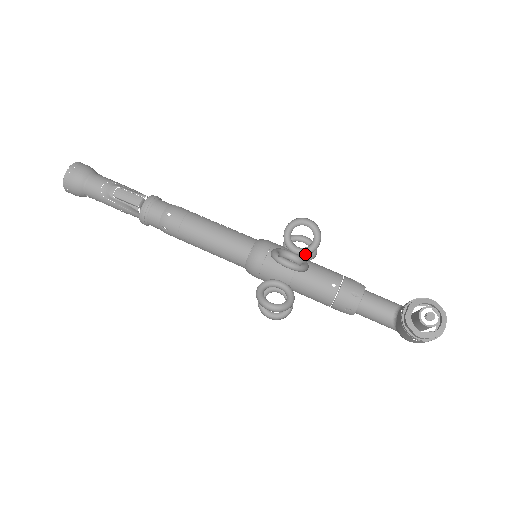
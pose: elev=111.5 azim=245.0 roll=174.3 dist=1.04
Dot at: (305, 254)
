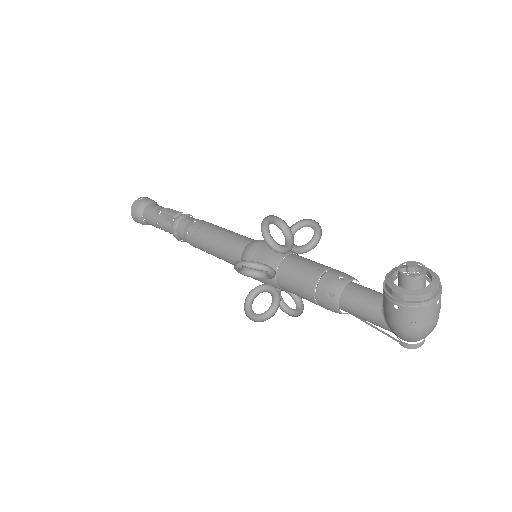
Dot at: occluded
